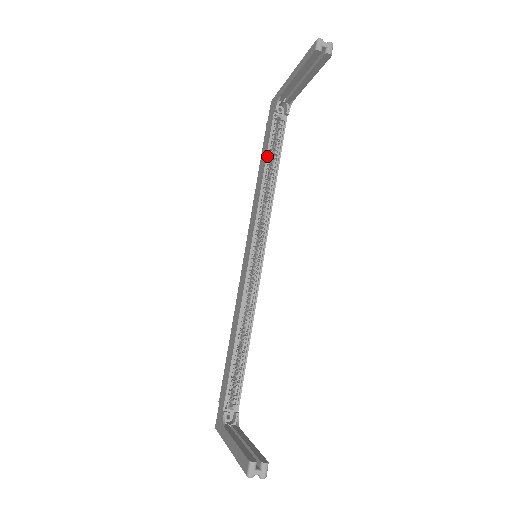
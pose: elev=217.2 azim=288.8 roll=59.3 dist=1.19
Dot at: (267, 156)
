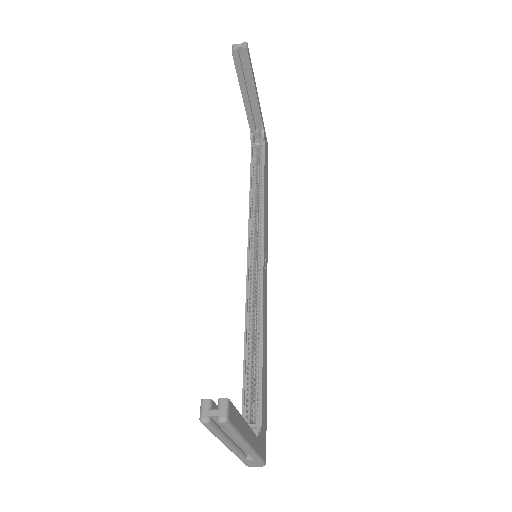
Dot at: (251, 174)
